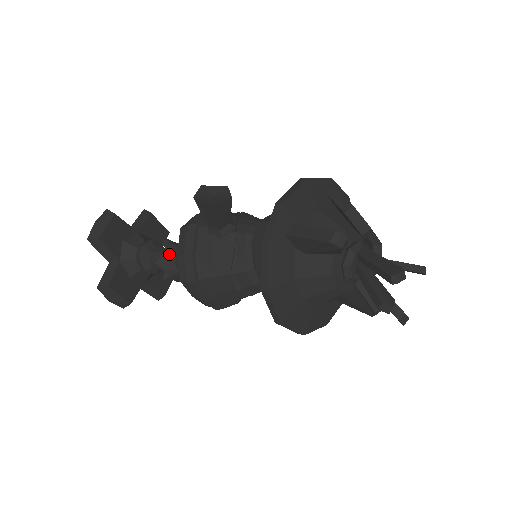
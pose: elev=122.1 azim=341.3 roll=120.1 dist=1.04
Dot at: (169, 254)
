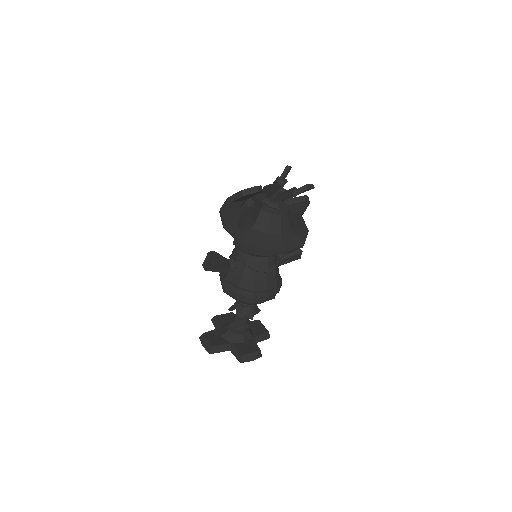
Dot at: (238, 309)
